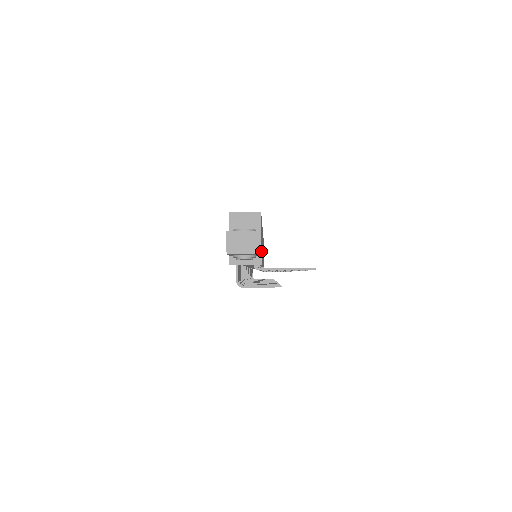
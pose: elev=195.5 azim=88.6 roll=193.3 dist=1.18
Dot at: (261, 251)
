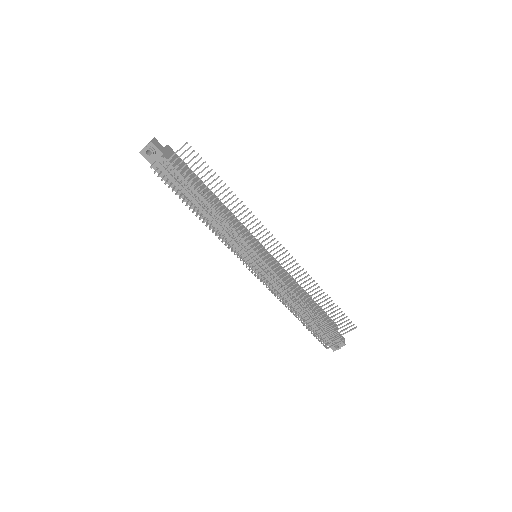
Dot at: (164, 154)
